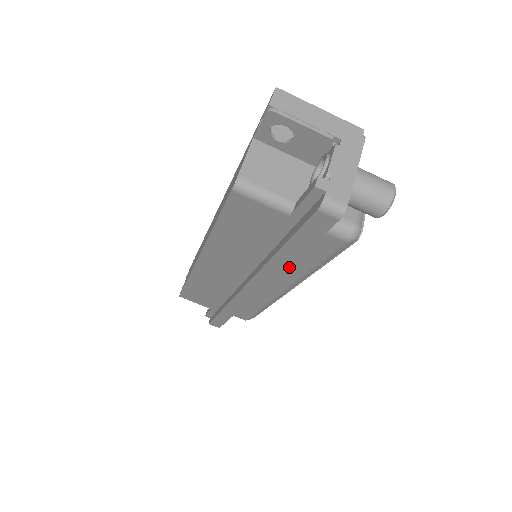
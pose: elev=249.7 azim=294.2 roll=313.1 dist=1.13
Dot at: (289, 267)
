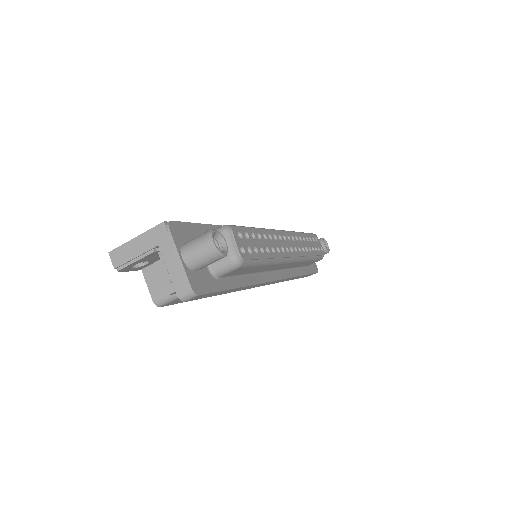
Dot at: (259, 270)
